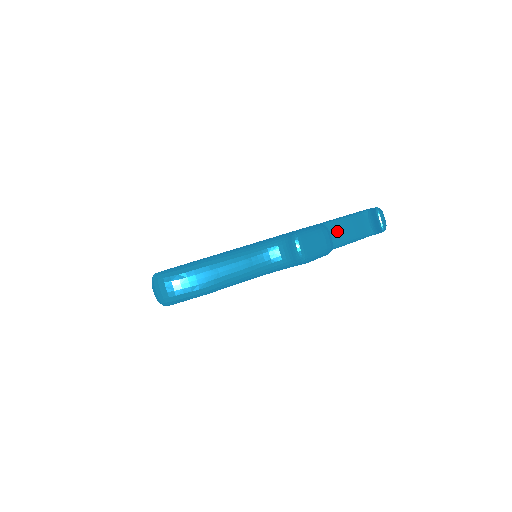
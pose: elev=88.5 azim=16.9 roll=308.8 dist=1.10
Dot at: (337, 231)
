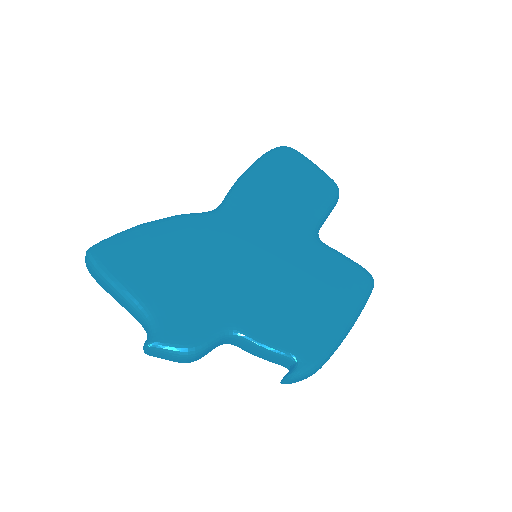
Dot at: (247, 346)
